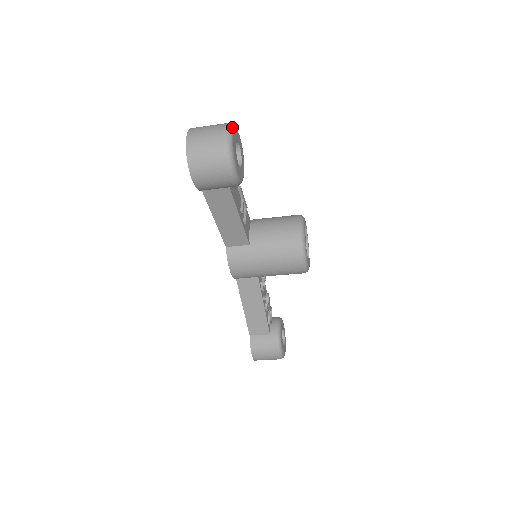
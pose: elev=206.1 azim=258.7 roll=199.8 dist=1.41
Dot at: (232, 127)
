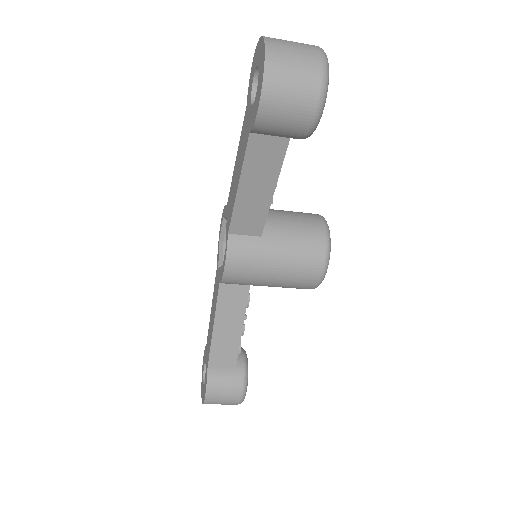
Dot at: occluded
